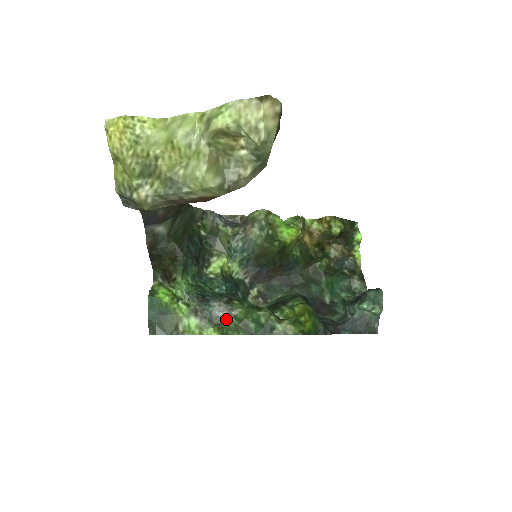
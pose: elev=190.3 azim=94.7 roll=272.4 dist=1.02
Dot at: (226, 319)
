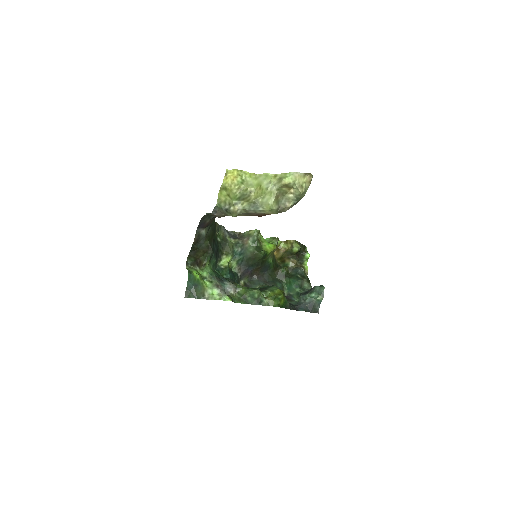
Dot at: (232, 294)
